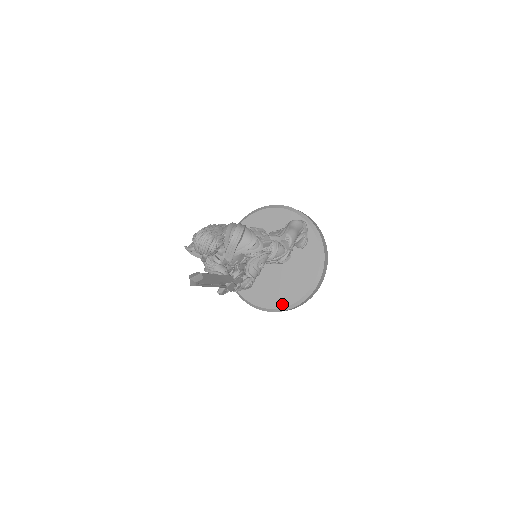
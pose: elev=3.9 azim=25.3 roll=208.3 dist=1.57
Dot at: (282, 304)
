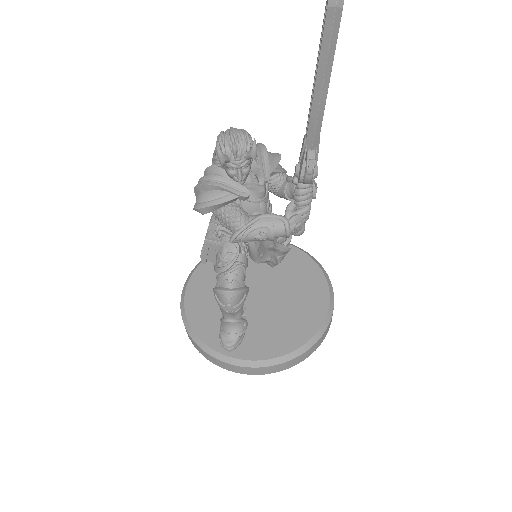
Dot at: (316, 324)
